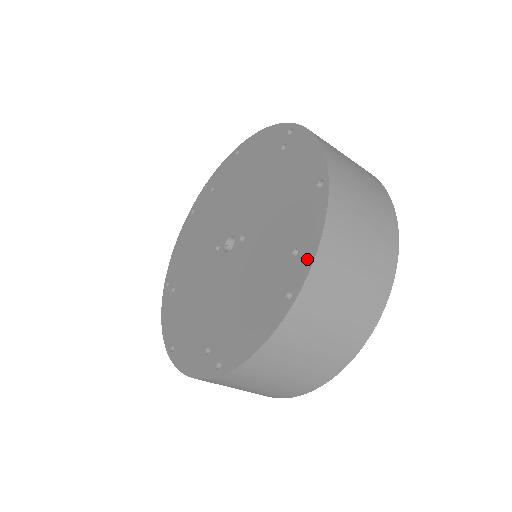
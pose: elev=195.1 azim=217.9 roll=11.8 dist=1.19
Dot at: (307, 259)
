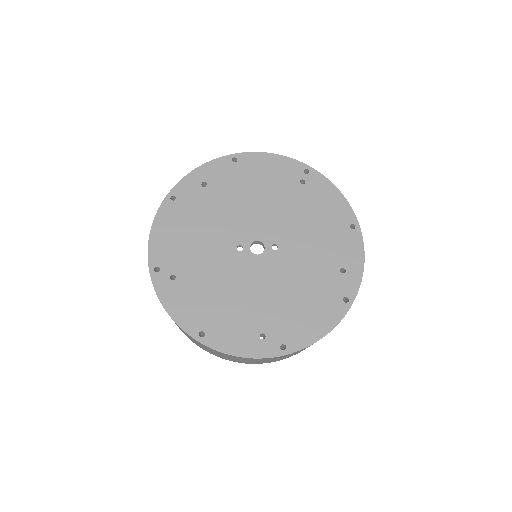
Dot at: (356, 277)
